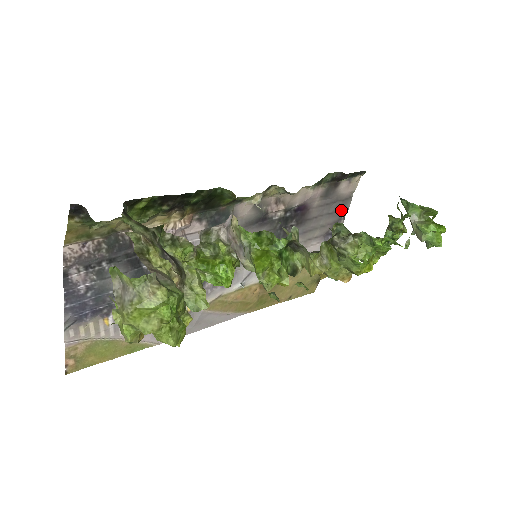
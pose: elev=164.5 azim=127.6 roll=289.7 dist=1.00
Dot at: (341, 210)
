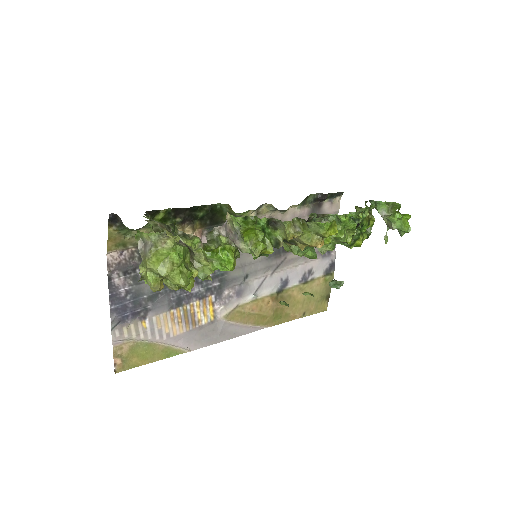
Dot at: occluded
